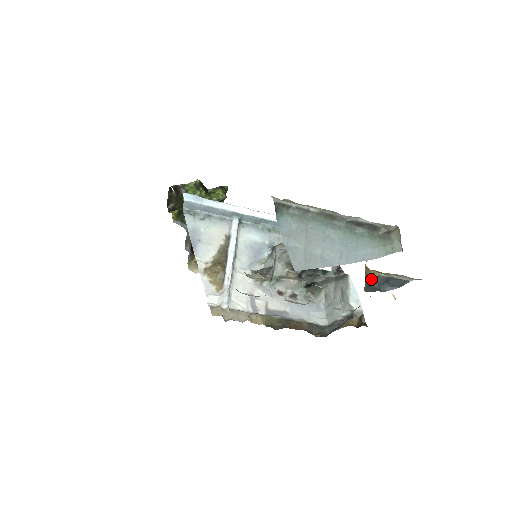
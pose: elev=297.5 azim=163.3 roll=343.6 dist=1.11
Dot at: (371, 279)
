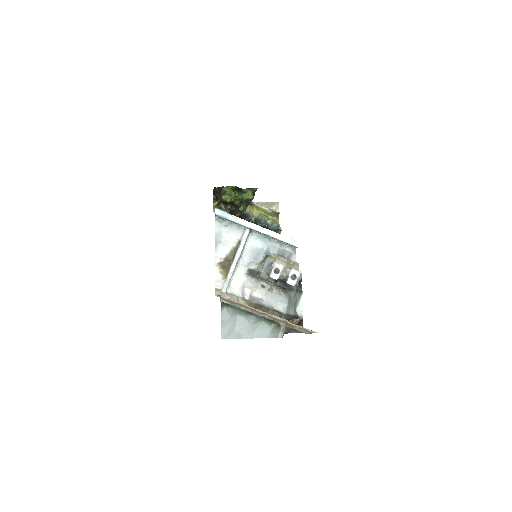
Dot at: occluded
